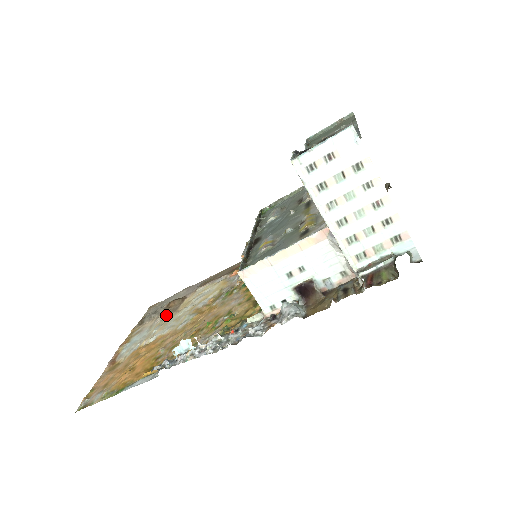
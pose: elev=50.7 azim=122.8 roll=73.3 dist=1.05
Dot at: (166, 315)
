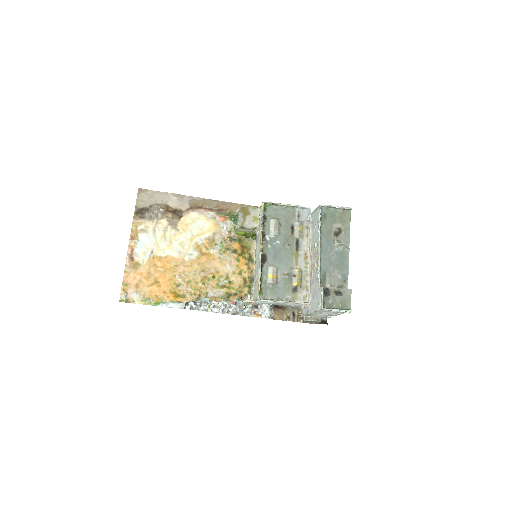
Dot at: (167, 226)
